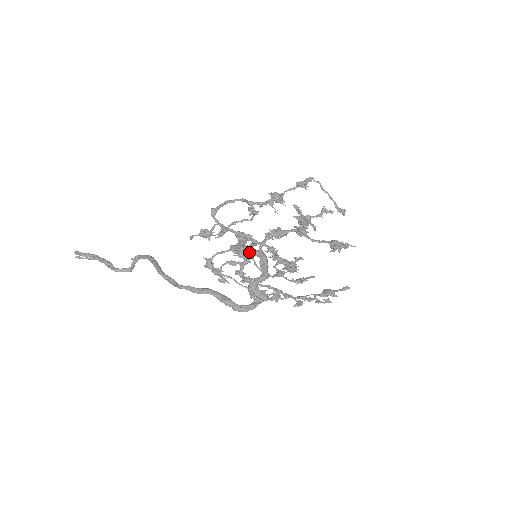
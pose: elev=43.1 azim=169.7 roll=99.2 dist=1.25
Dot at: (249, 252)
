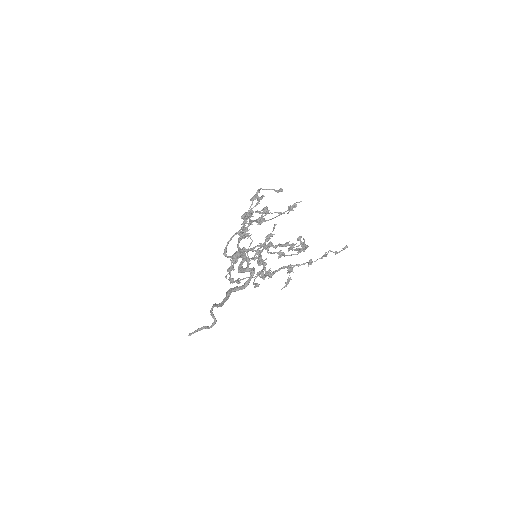
Dot at: (235, 255)
